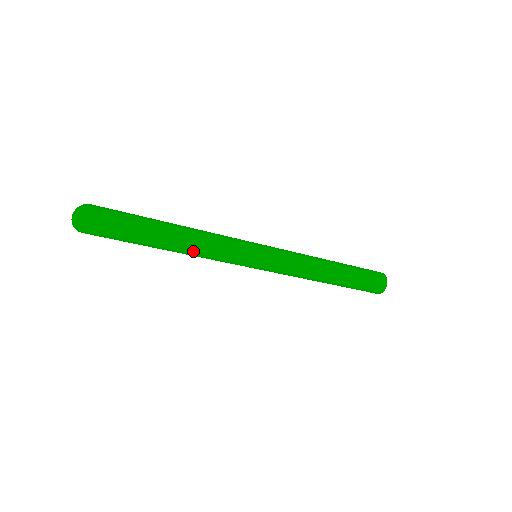
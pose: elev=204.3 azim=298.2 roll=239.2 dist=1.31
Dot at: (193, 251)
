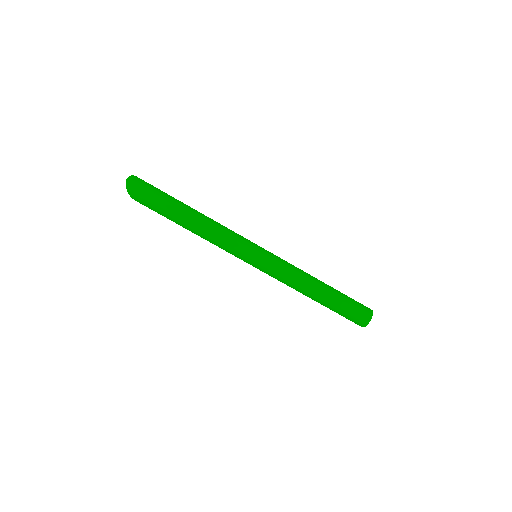
Dot at: (206, 230)
